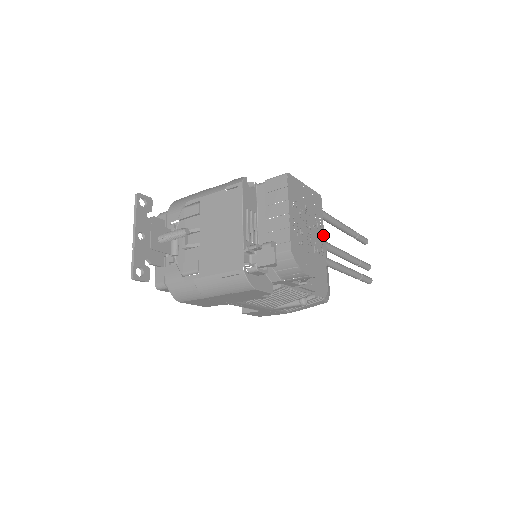
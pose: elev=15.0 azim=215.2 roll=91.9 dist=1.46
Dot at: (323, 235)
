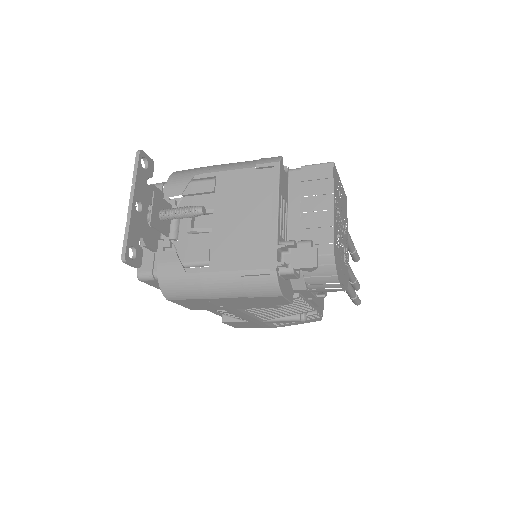
Dot at: (347, 243)
